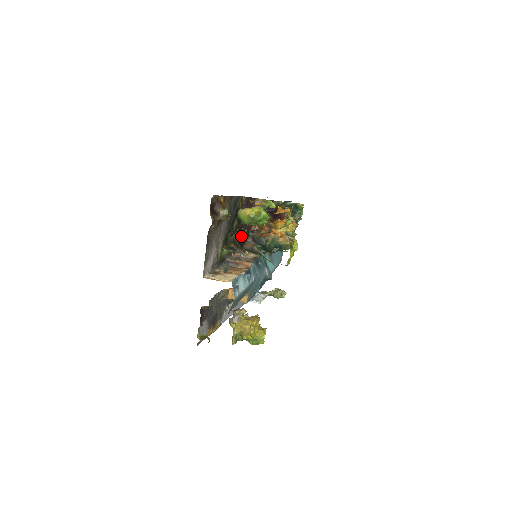
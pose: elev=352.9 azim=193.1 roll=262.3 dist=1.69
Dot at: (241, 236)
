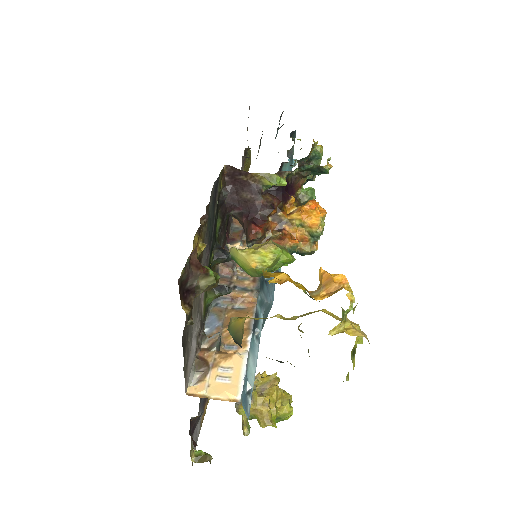
Dot at: (226, 220)
